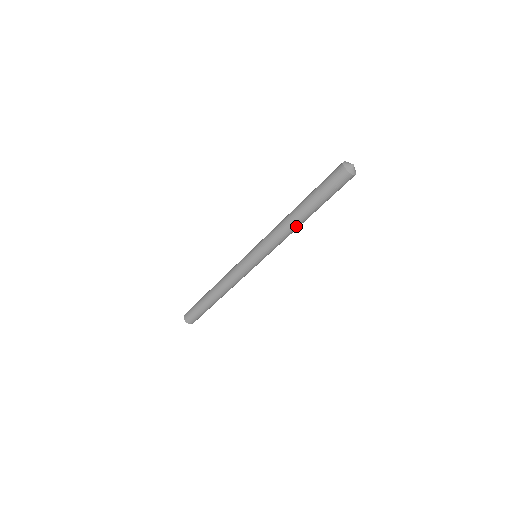
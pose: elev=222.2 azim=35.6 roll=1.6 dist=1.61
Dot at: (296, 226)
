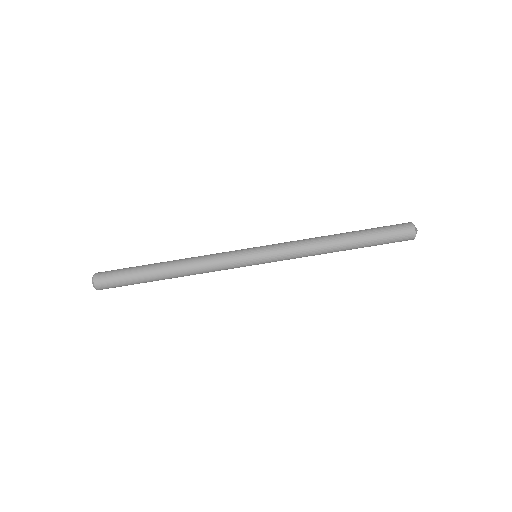
Dot at: (327, 240)
